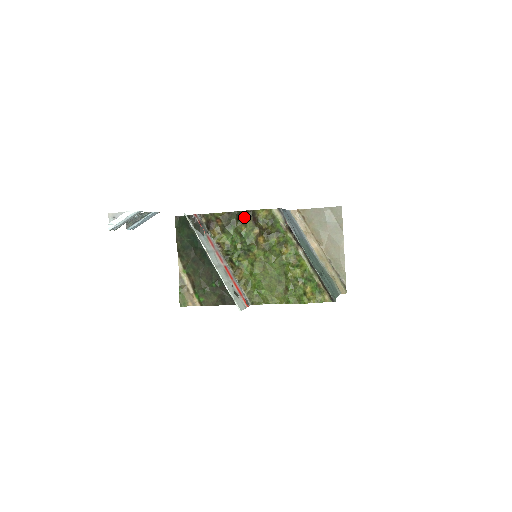
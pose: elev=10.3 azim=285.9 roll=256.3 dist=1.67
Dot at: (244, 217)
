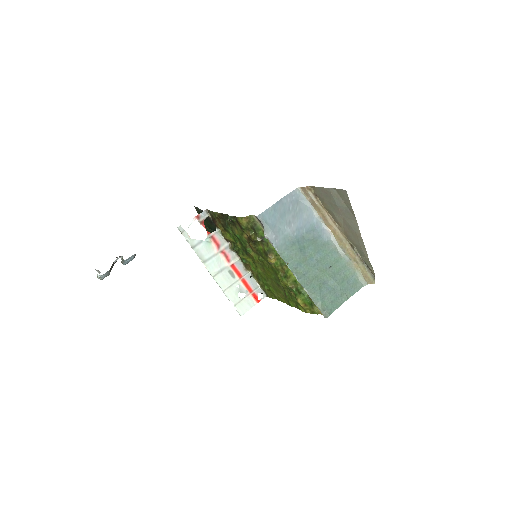
Dot at: (232, 221)
